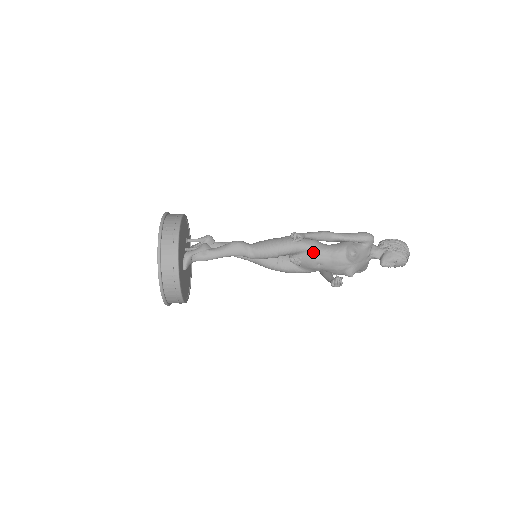
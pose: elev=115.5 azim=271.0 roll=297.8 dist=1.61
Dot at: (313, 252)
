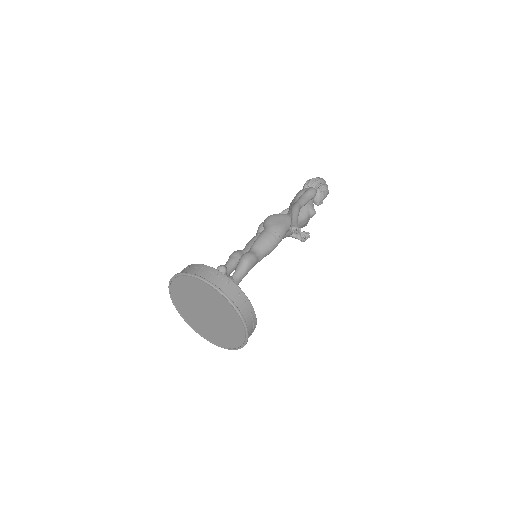
Dot at: occluded
